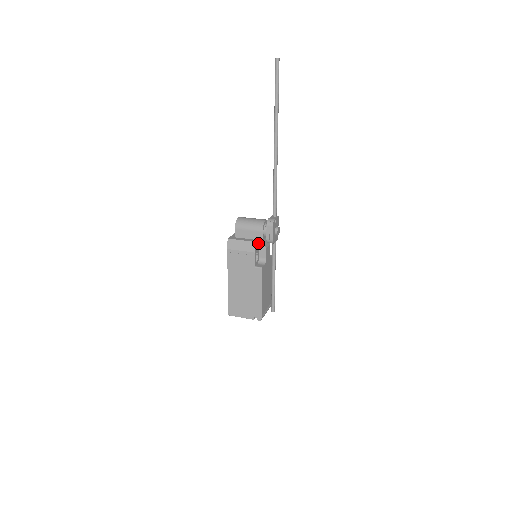
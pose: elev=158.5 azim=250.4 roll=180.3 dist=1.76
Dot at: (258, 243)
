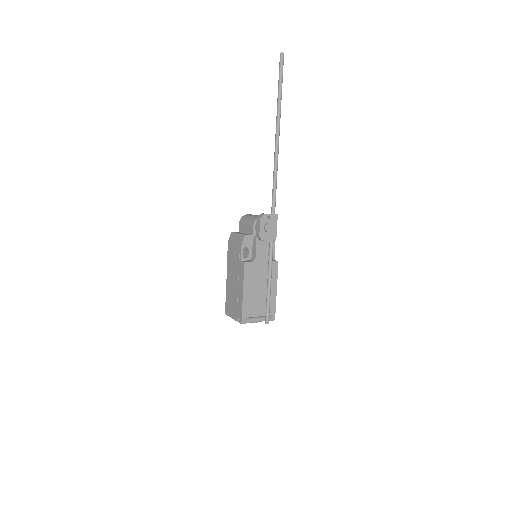
Dot at: (251, 238)
